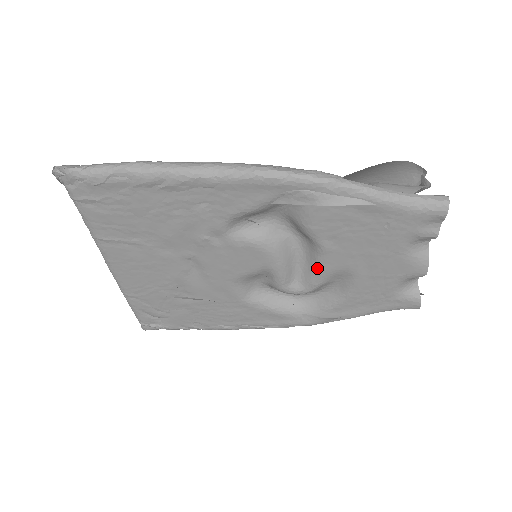
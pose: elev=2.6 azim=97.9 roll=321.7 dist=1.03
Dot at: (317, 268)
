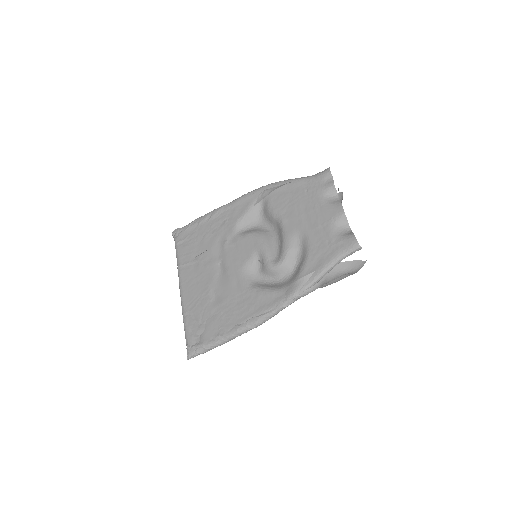
Dot at: (283, 237)
